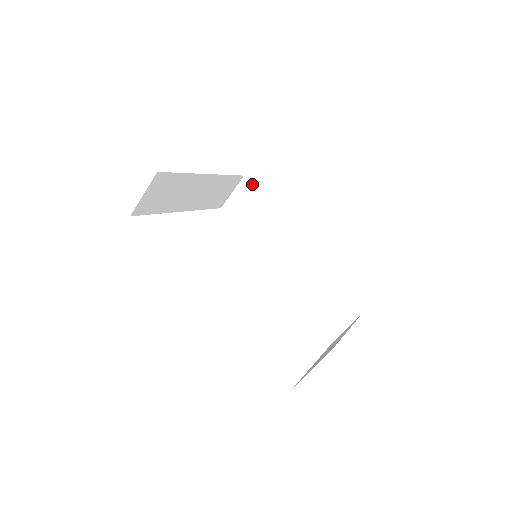
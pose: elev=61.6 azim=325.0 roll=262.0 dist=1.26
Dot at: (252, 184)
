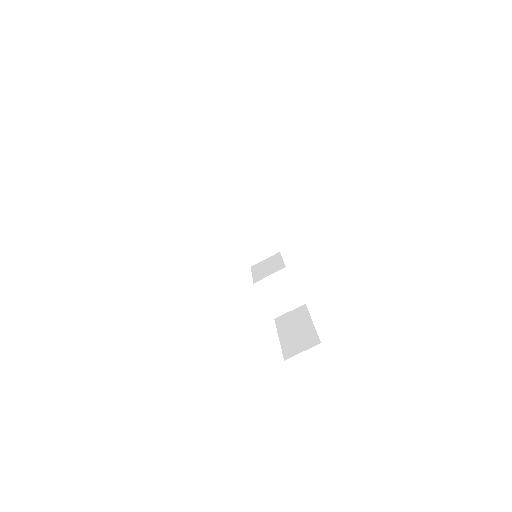
Dot at: (240, 179)
